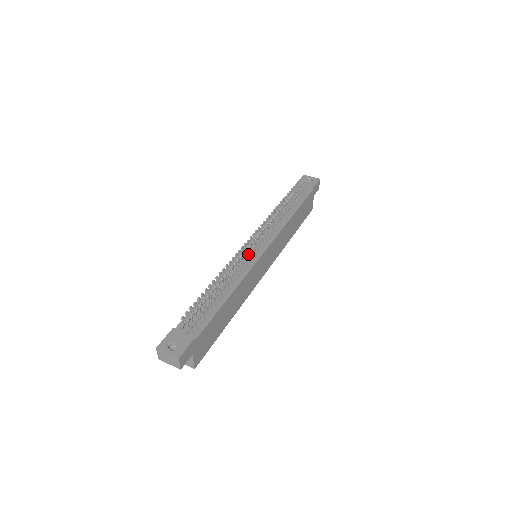
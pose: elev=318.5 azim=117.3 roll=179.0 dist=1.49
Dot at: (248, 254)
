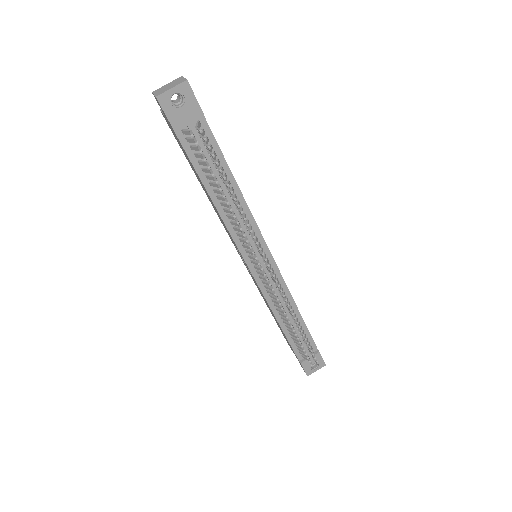
Dot at: occluded
